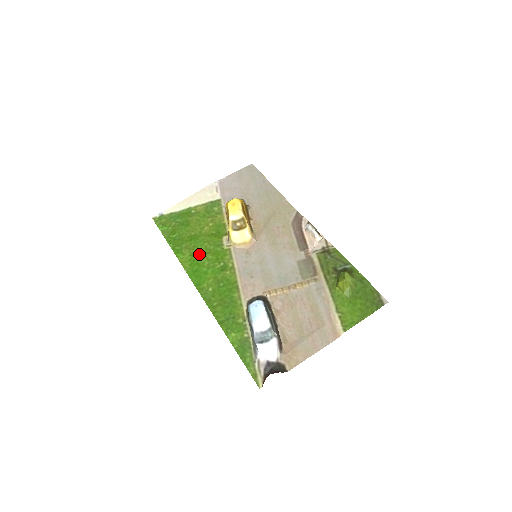
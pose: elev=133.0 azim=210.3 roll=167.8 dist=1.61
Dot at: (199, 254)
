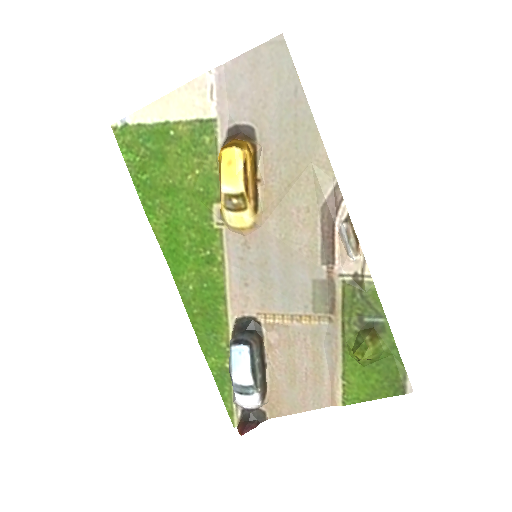
Dot at: (178, 225)
